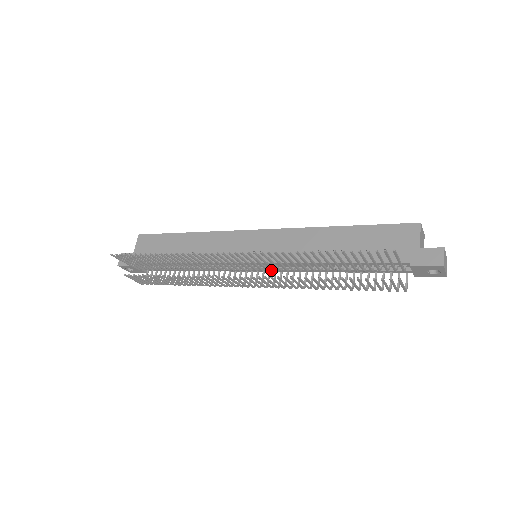
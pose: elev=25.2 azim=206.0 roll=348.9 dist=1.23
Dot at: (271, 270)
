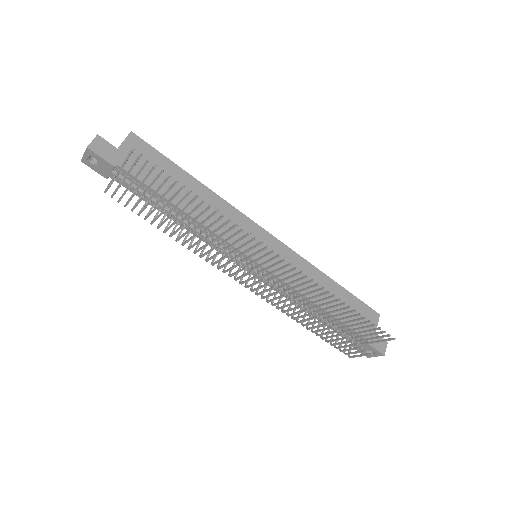
Dot at: (264, 278)
